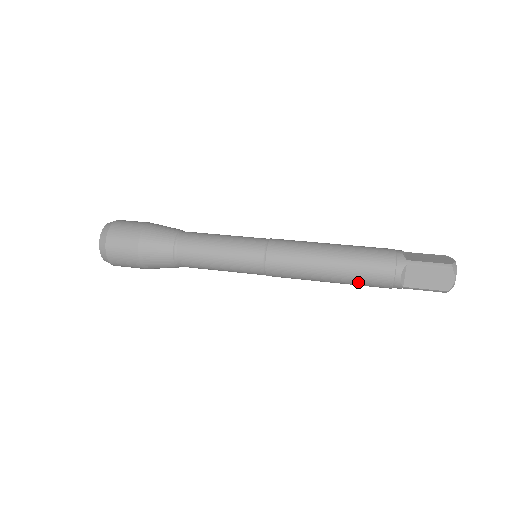
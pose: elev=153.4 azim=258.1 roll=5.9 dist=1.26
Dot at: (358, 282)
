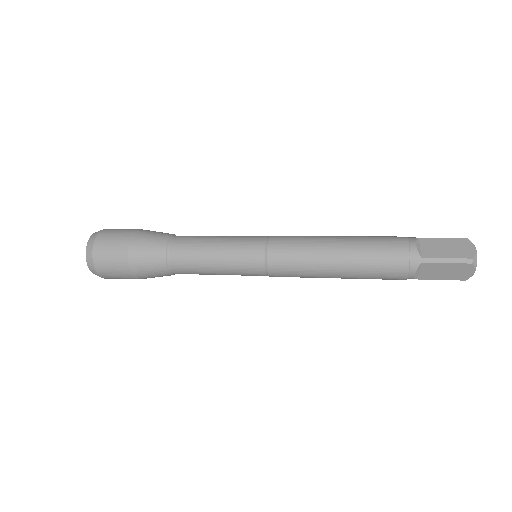
Dot at: (370, 255)
